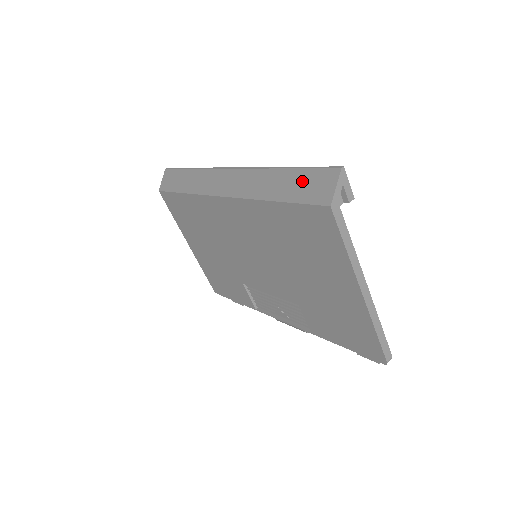
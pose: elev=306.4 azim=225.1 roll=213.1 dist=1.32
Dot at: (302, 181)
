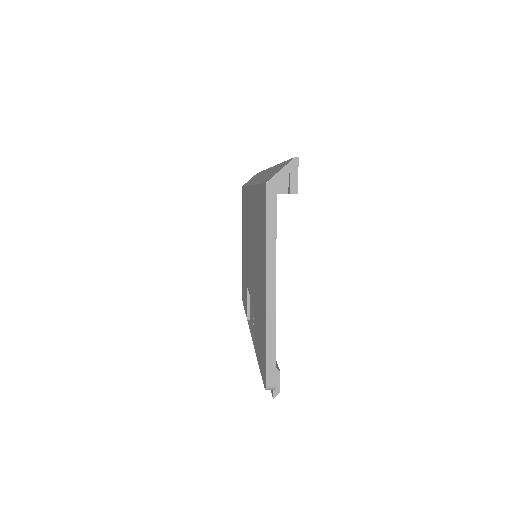
Dot at: occluded
